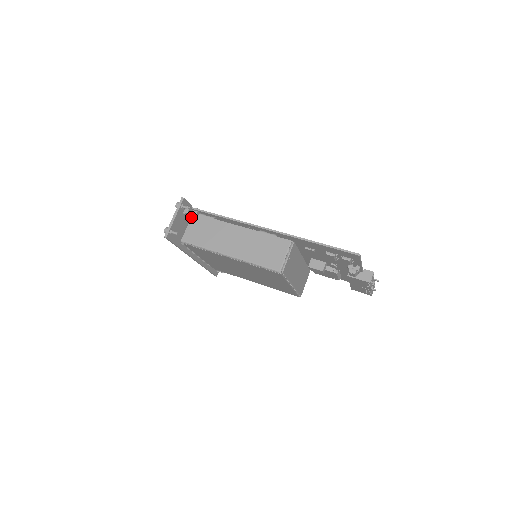
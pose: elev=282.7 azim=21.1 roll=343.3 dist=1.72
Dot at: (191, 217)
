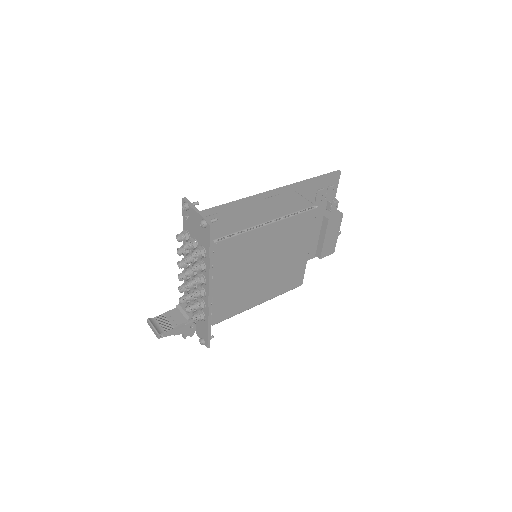
Dot at: occluded
